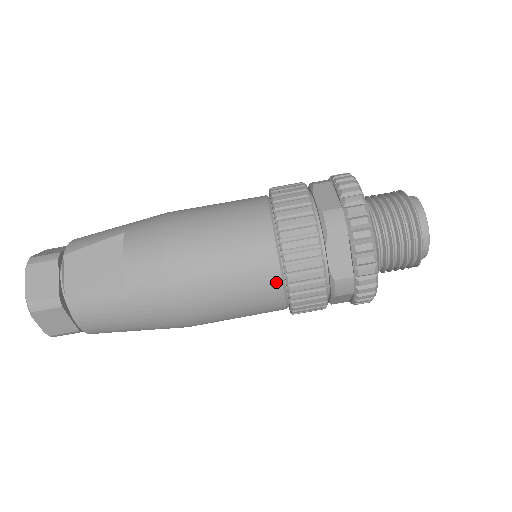
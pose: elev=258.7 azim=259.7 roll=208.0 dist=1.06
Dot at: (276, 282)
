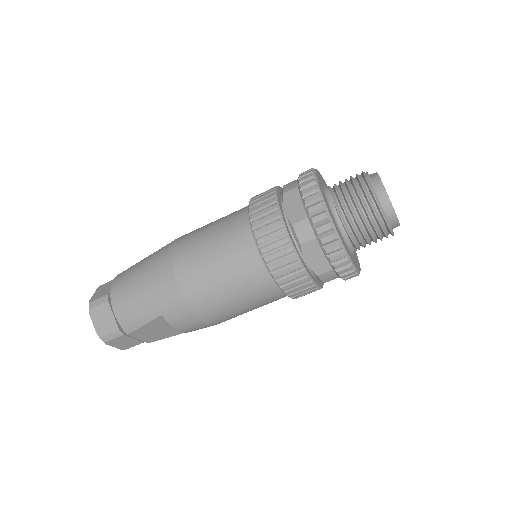
Dot at: occluded
